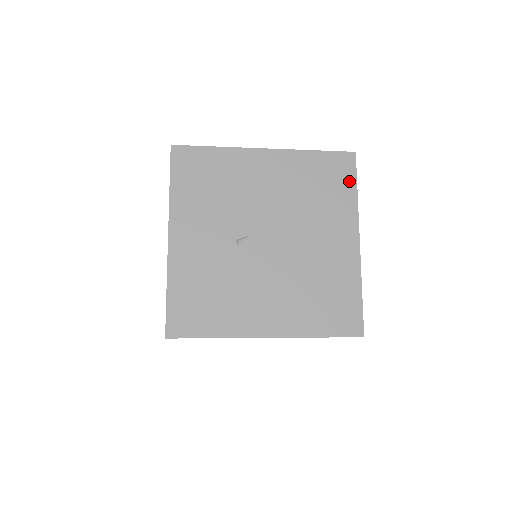
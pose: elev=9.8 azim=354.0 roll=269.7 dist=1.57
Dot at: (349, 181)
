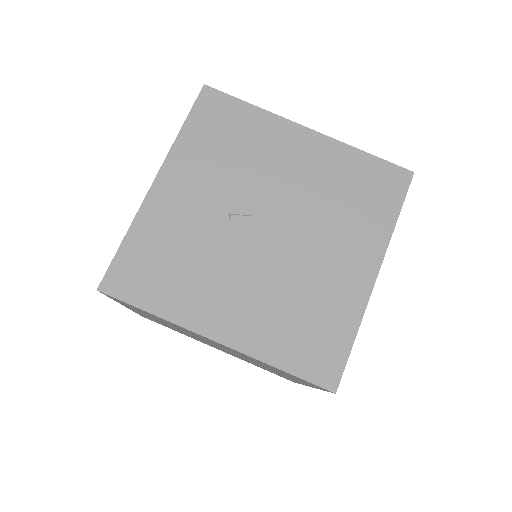
Dot at: (393, 201)
